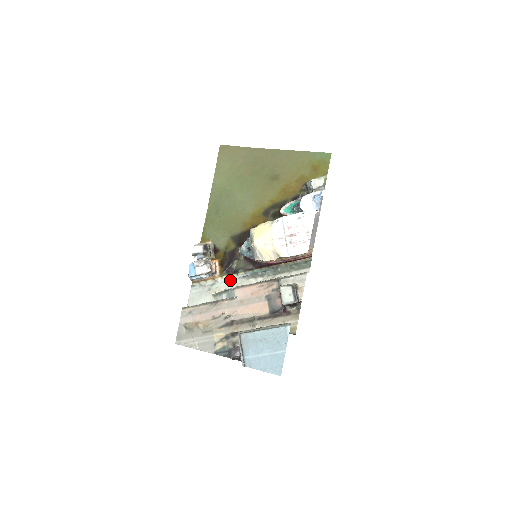
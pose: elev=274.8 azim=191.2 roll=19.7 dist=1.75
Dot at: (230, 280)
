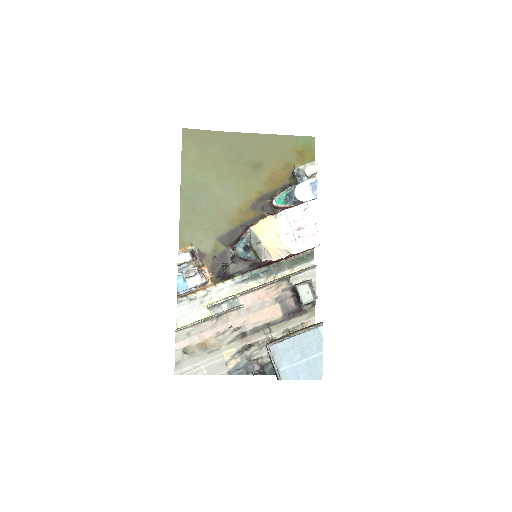
Dot at: (226, 287)
